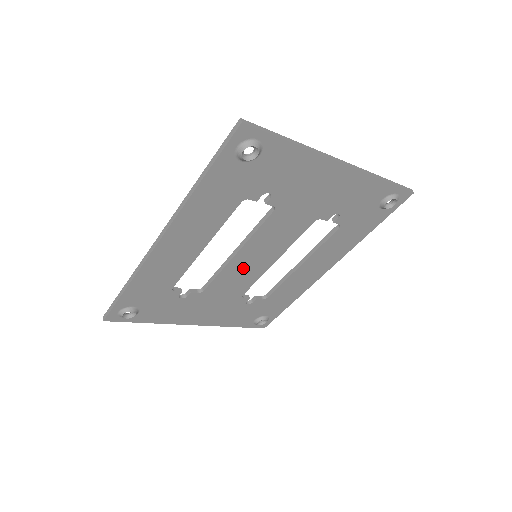
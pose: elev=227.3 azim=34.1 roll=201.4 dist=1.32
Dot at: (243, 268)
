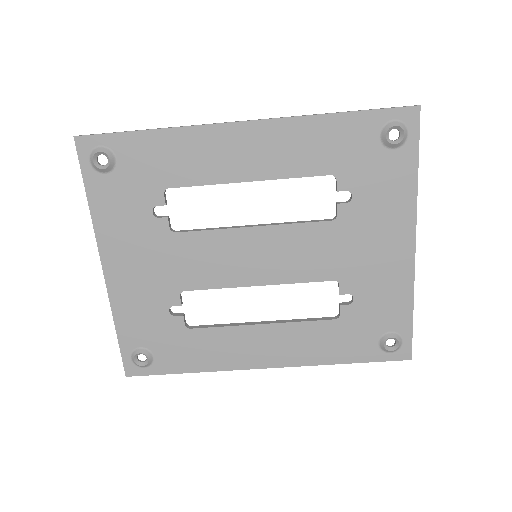
Dot at: (233, 254)
